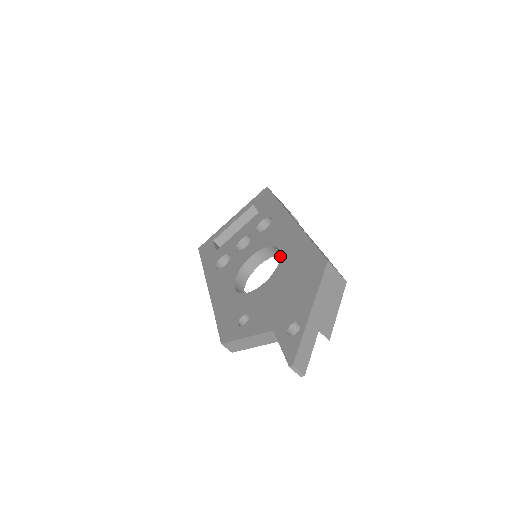
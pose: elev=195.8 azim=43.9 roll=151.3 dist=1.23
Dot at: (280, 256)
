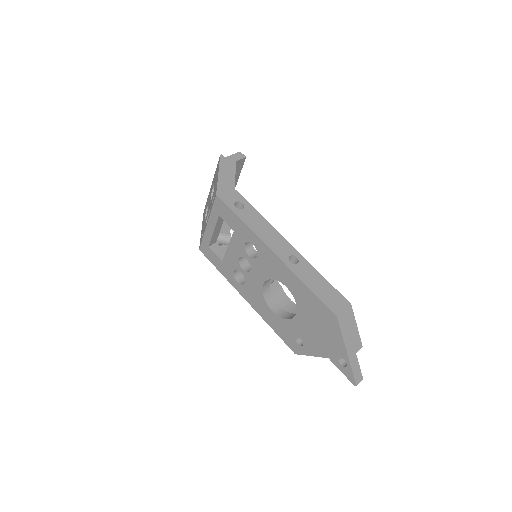
Dot at: occluded
